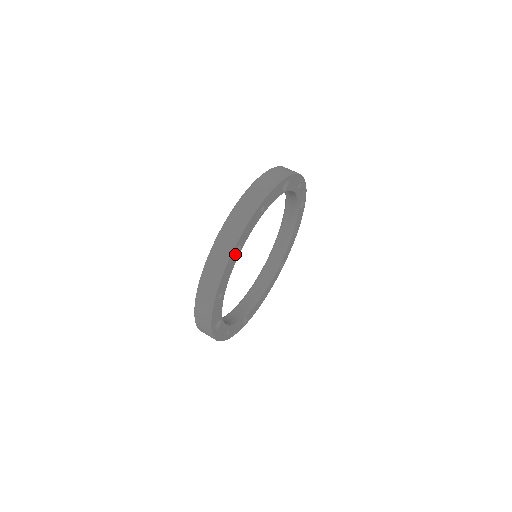
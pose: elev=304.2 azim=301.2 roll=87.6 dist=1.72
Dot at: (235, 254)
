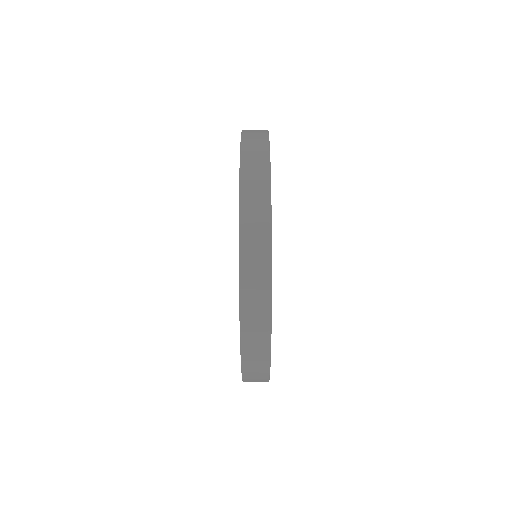
Dot at: occluded
